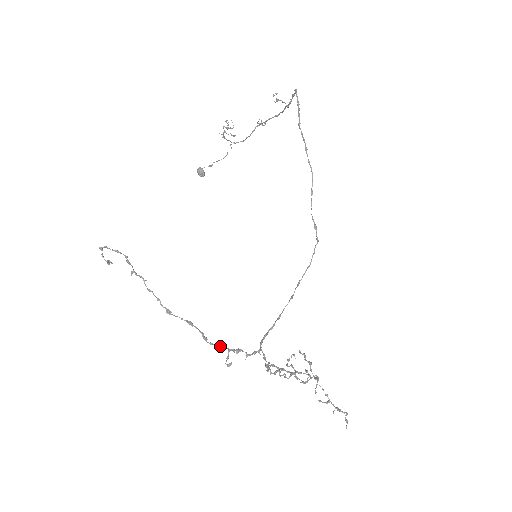
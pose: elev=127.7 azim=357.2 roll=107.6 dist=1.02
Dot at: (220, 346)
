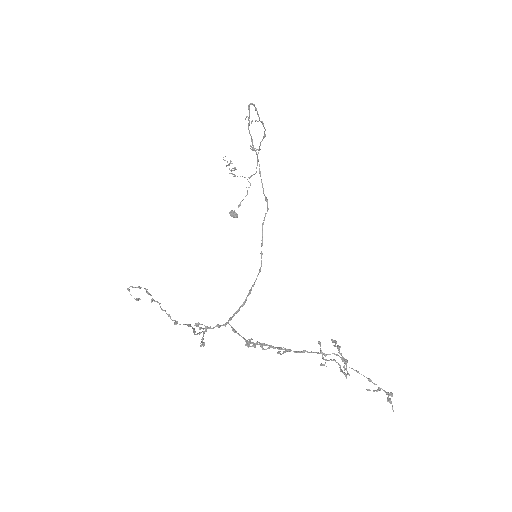
Dot at: (199, 332)
